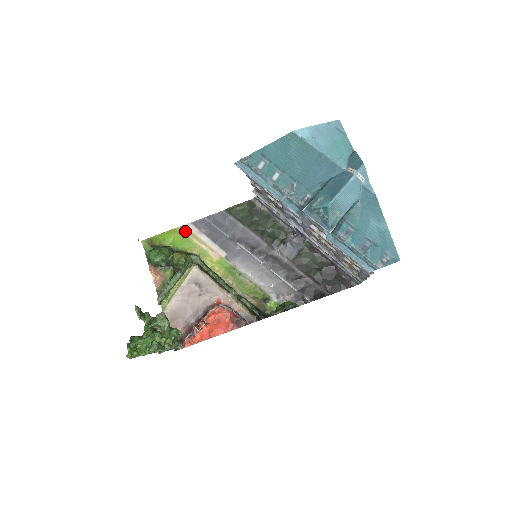
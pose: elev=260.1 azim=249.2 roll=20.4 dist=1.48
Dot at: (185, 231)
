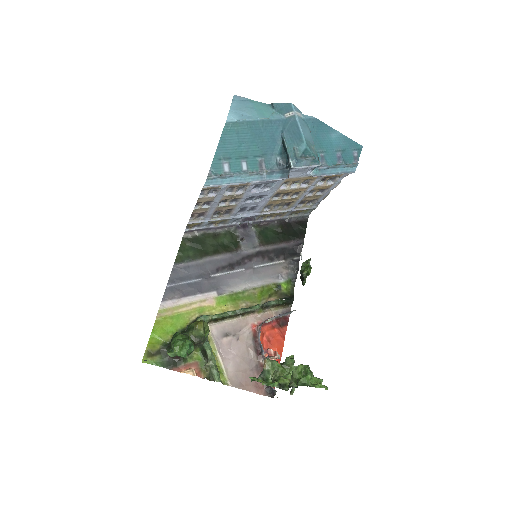
Dot at: (166, 312)
